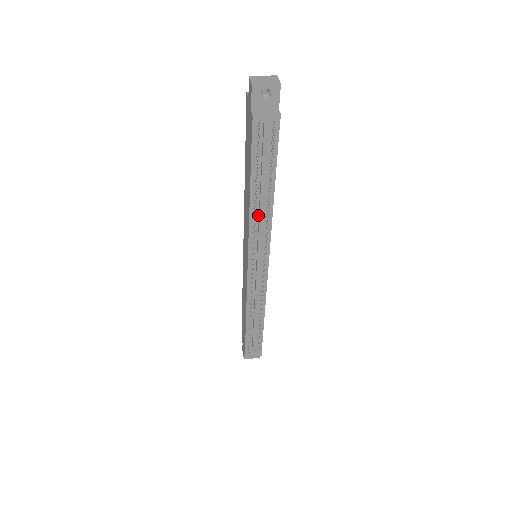
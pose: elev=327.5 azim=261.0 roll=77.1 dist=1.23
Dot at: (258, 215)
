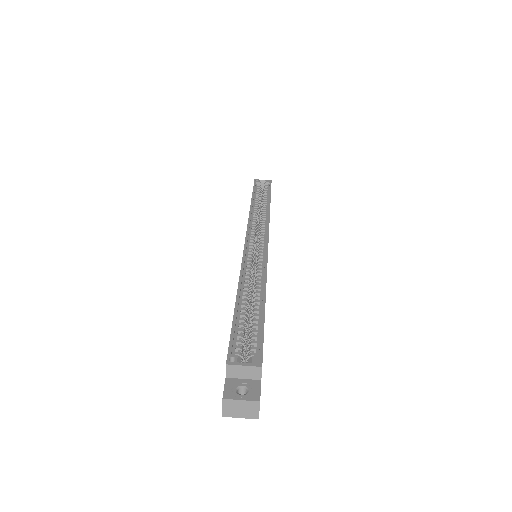
Dot at: occluded
